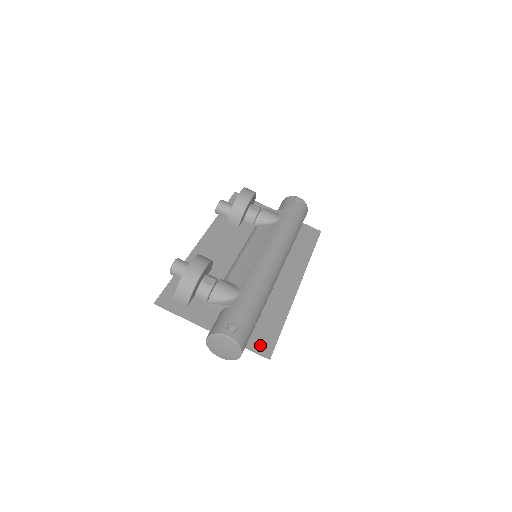
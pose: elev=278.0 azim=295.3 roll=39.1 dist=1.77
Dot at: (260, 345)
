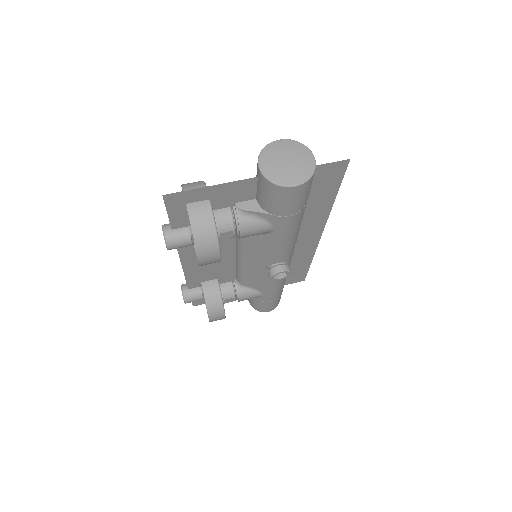
Dot at: (327, 172)
